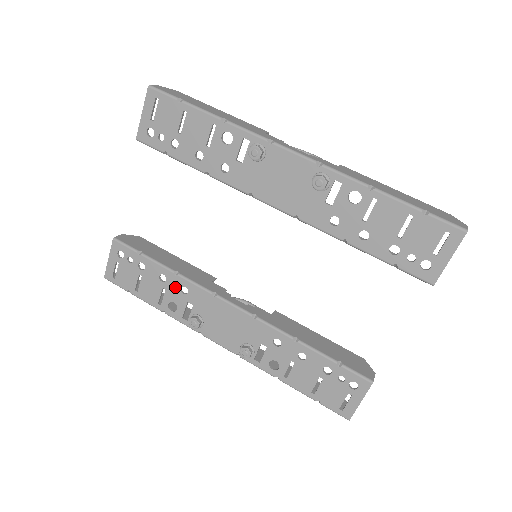
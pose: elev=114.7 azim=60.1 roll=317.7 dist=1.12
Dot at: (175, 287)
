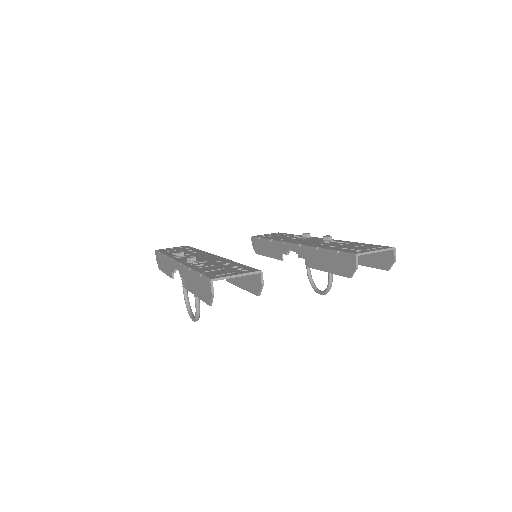
Dot at: occluded
